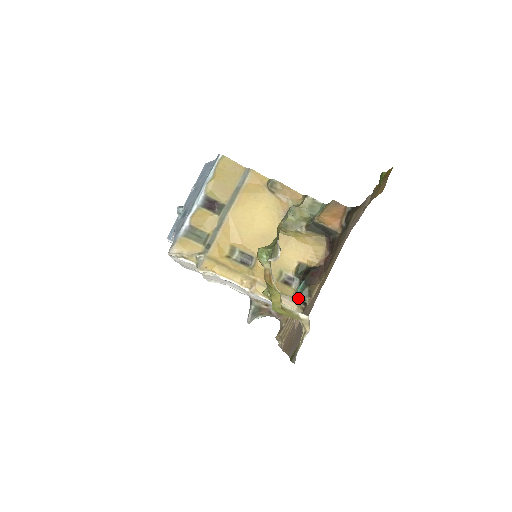
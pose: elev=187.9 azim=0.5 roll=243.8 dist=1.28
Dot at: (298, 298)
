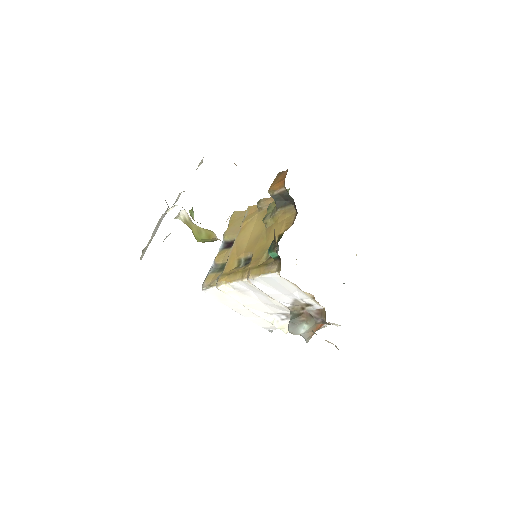
Dot at: (273, 257)
